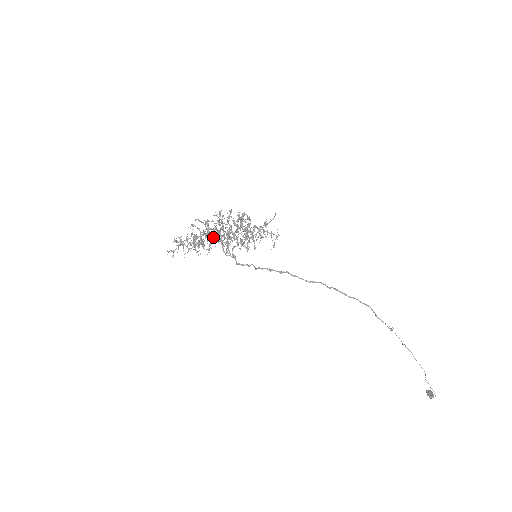
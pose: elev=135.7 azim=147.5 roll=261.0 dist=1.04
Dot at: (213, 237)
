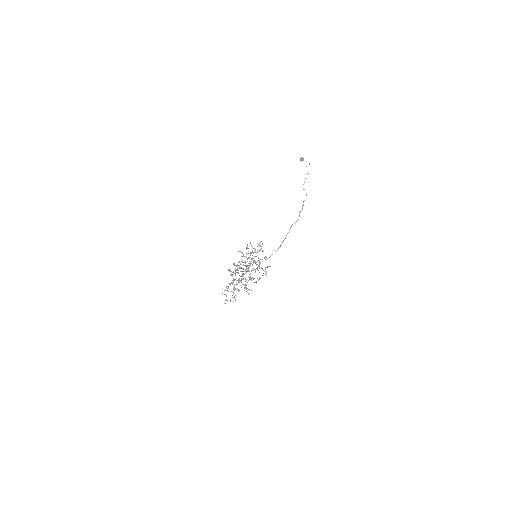
Dot at: (247, 282)
